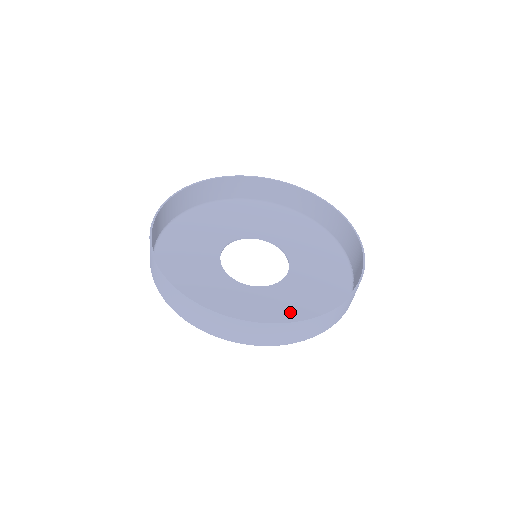
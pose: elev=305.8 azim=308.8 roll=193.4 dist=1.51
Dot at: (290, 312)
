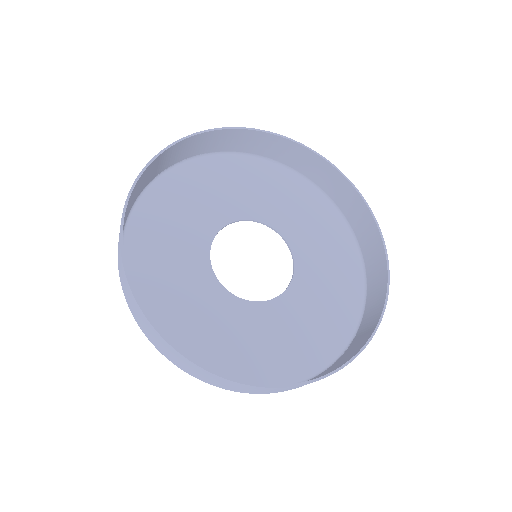
Dot at: (234, 344)
